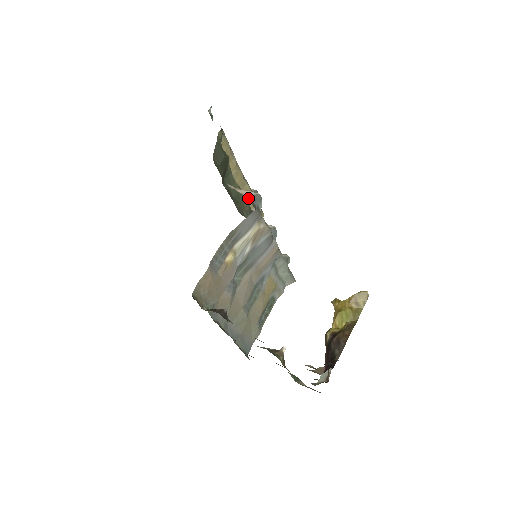
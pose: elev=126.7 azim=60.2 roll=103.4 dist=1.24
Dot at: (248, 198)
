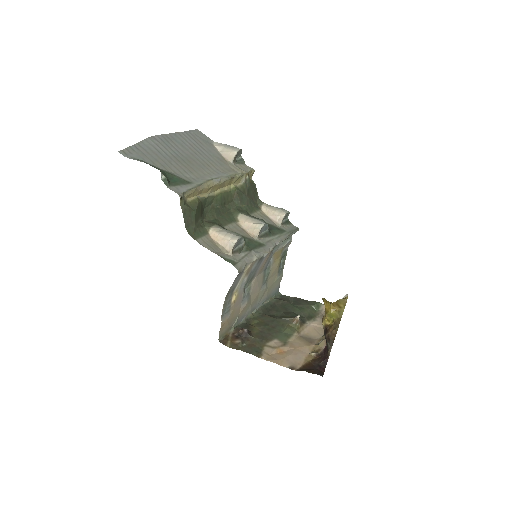
Dot at: (229, 253)
